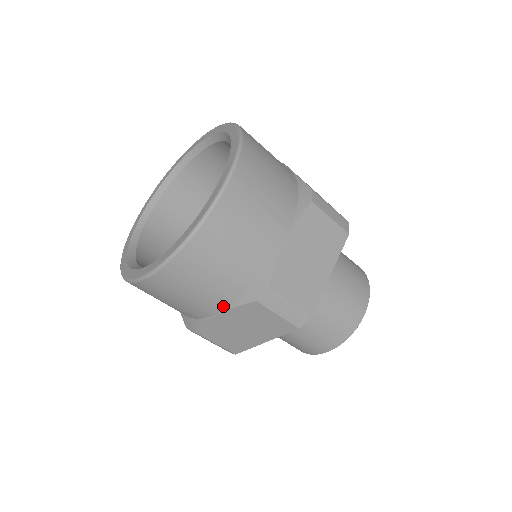
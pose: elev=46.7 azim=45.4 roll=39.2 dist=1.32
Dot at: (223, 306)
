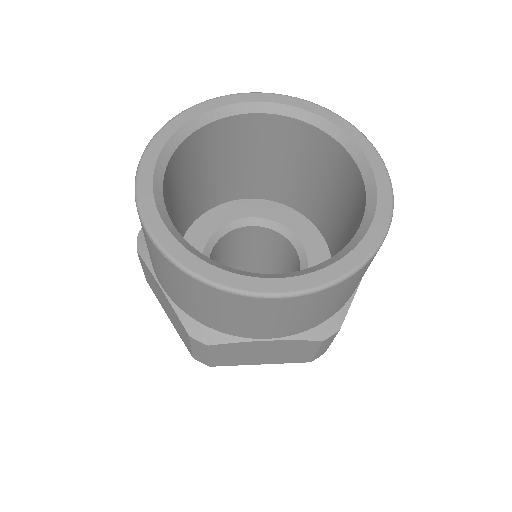
Dot at: (170, 295)
